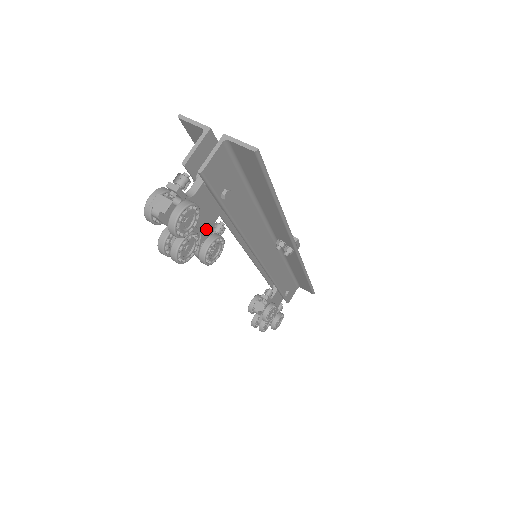
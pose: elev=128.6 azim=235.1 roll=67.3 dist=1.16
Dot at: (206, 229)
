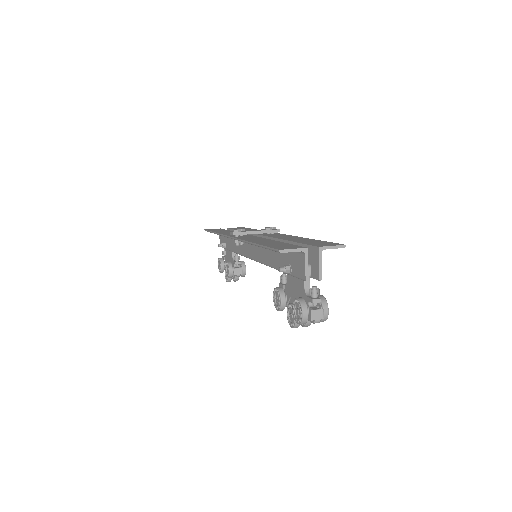
Dot at: occluded
